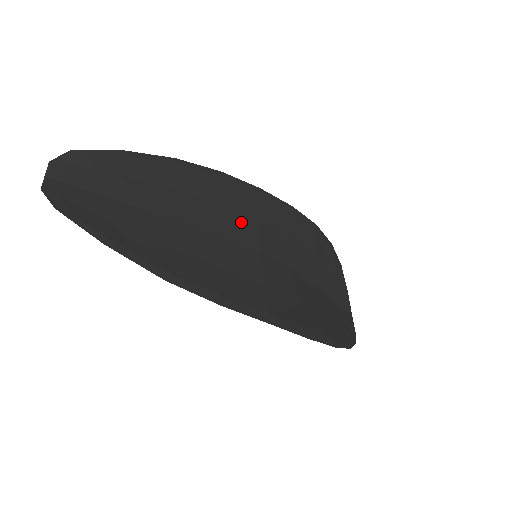
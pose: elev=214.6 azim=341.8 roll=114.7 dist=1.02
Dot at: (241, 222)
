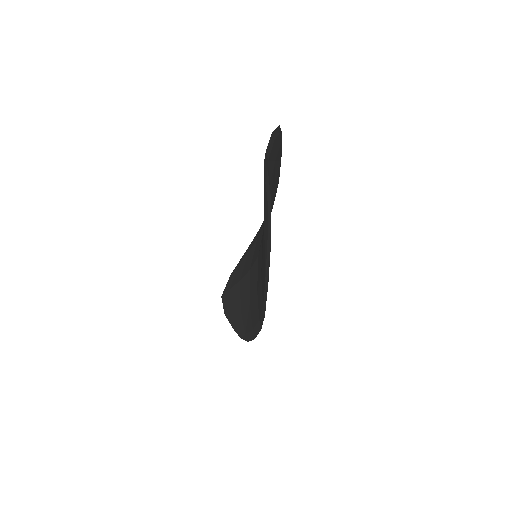
Dot at: occluded
